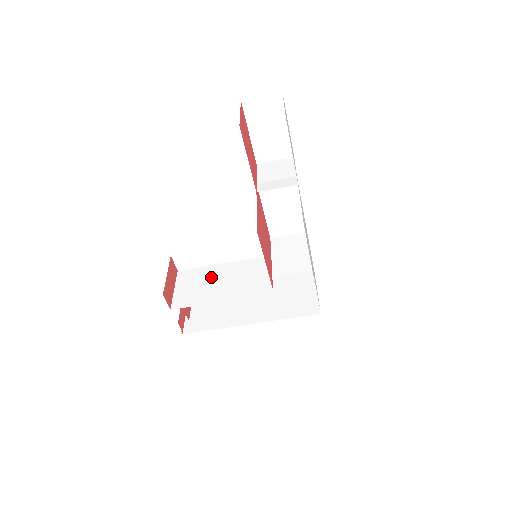
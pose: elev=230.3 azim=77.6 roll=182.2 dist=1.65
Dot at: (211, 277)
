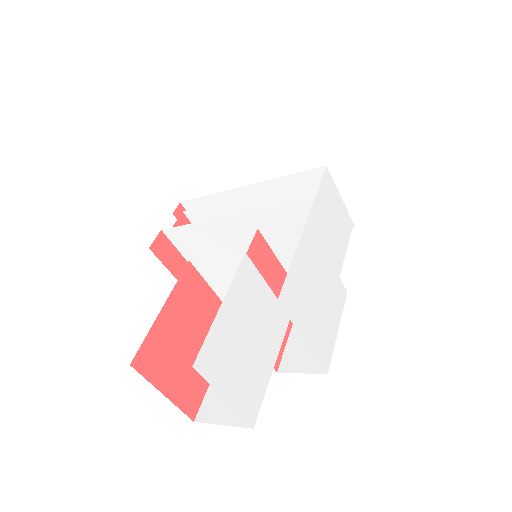
Dot at: (209, 240)
